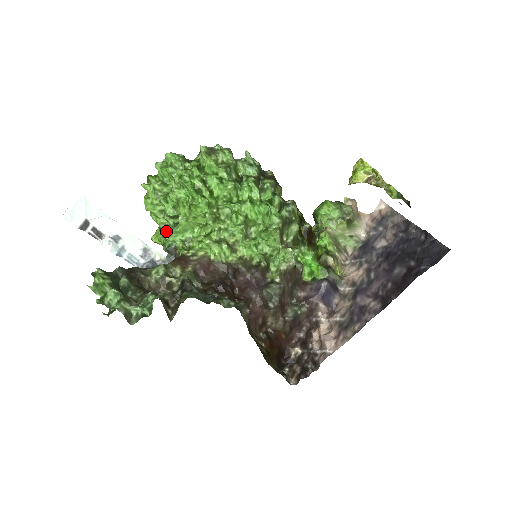
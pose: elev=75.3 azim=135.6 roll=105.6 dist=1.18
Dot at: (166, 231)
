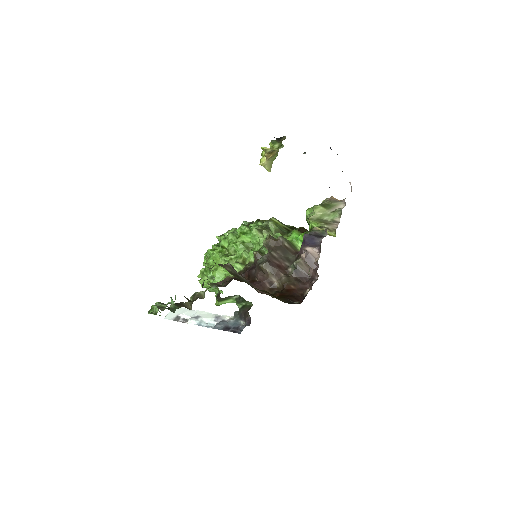
Dot at: (211, 287)
